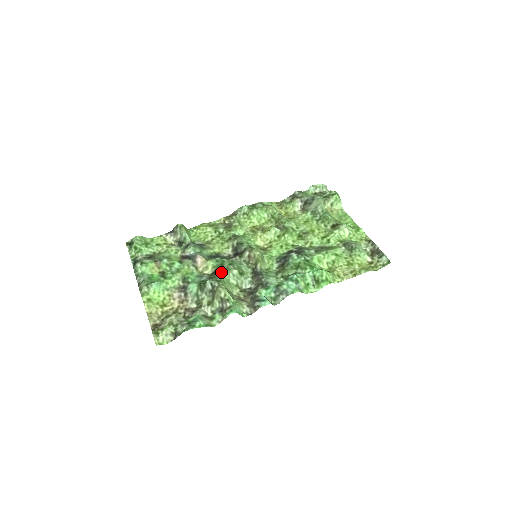
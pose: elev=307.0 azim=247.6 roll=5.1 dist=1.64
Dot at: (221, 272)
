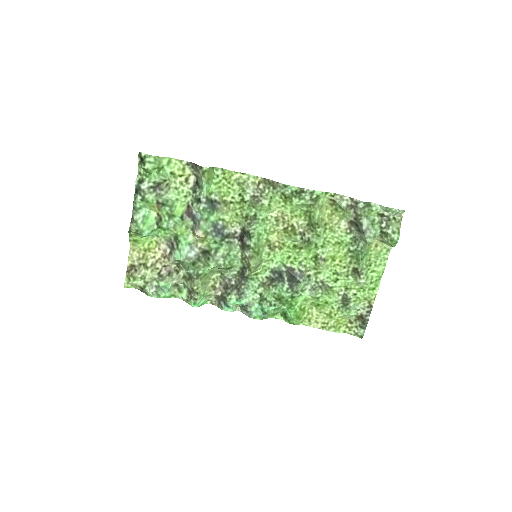
Dot at: (209, 261)
